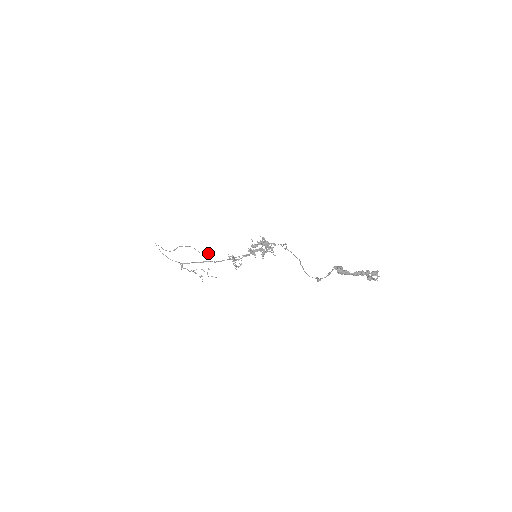
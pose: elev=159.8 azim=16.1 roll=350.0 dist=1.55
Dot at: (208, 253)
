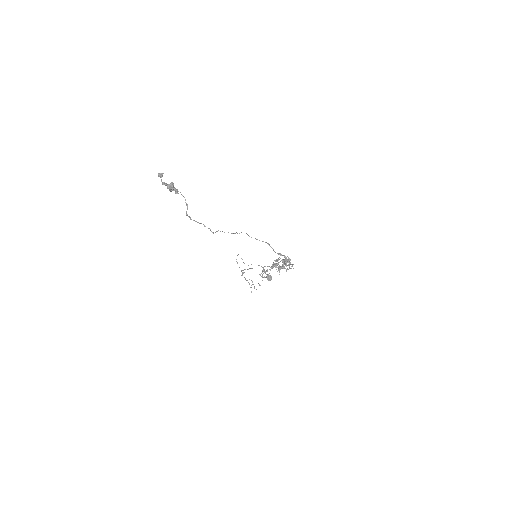
Dot at: occluded
